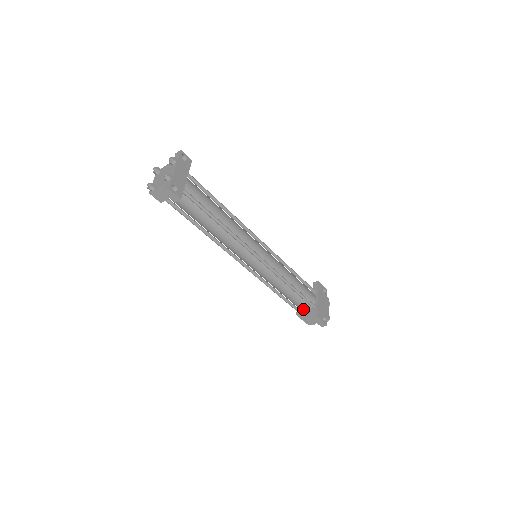
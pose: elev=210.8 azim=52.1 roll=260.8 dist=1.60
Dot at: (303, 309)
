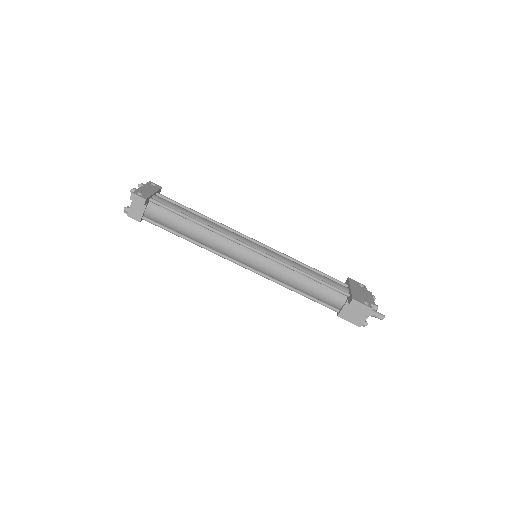
Dot at: (339, 304)
